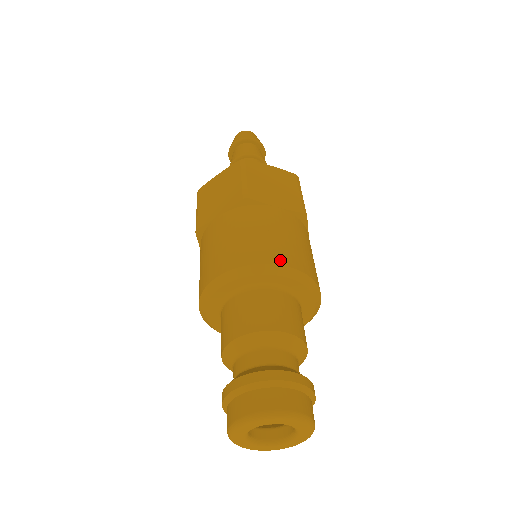
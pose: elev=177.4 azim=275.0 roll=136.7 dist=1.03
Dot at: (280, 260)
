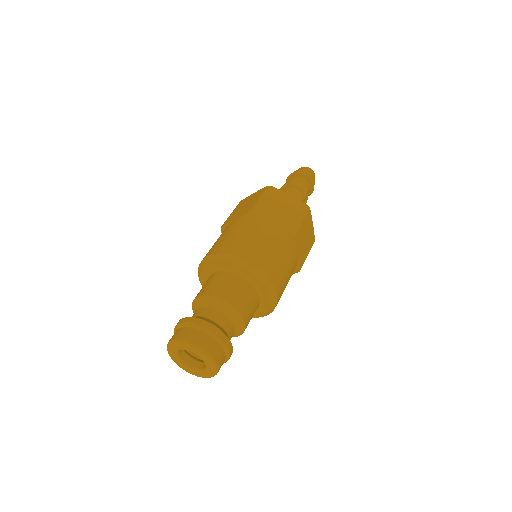
Dot at: (246, 257)
